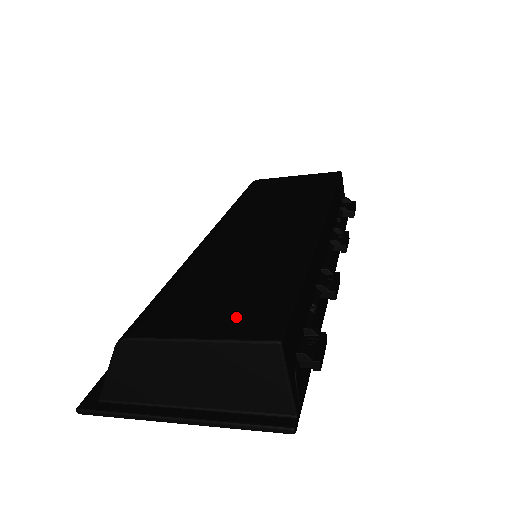
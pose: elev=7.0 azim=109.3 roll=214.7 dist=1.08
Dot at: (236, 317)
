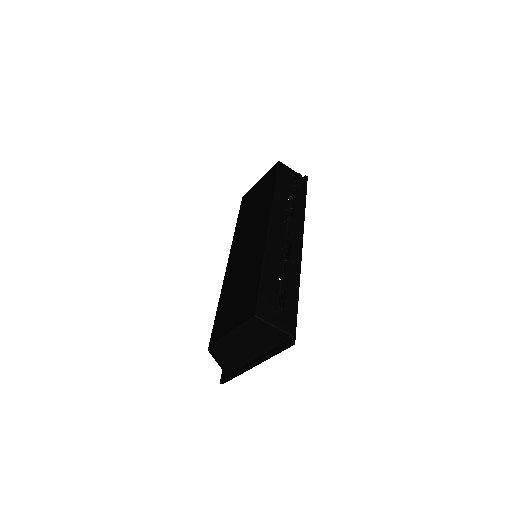
Dot at: (241, 312)
